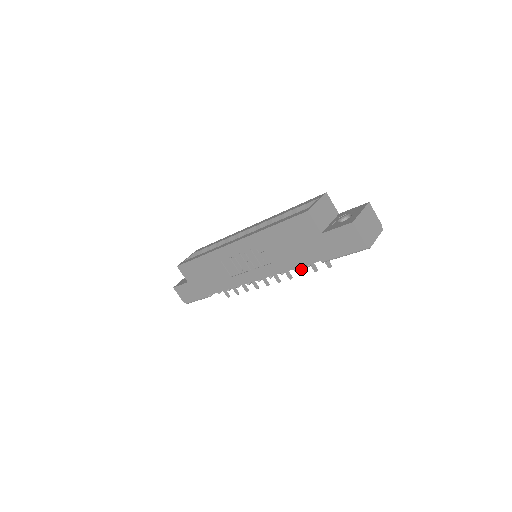
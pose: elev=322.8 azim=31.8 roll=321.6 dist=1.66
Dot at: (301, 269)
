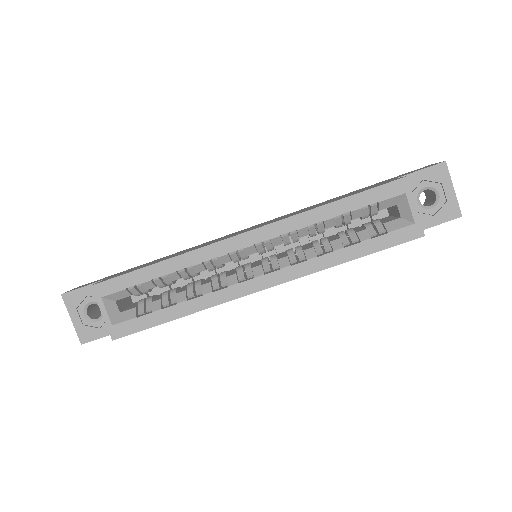
Dot at: occluded
